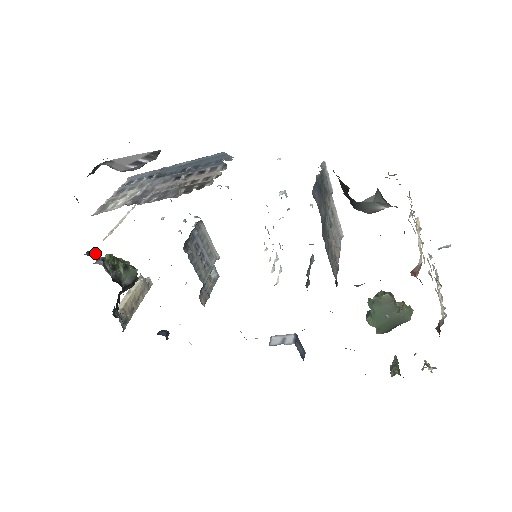
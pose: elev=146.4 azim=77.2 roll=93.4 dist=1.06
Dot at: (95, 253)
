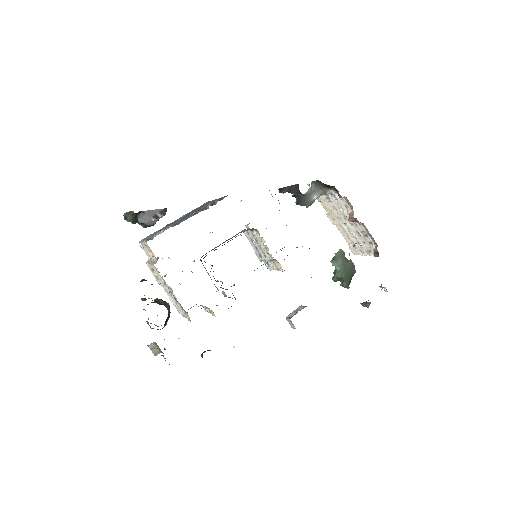
Dot at: occluded
